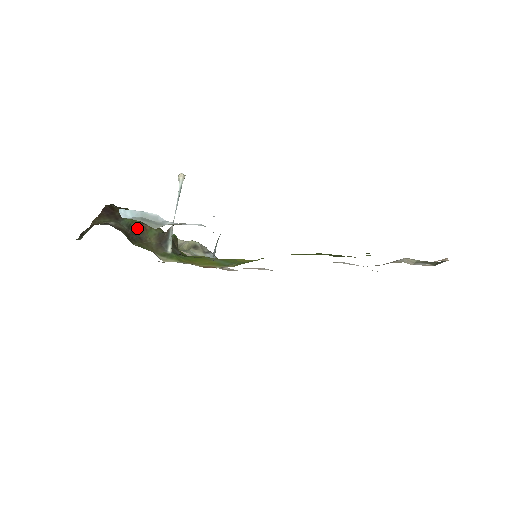
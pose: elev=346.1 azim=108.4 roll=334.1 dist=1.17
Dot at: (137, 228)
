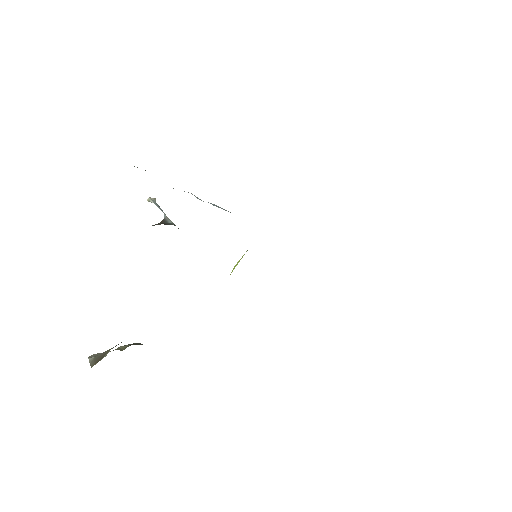
Dot at: occluded
